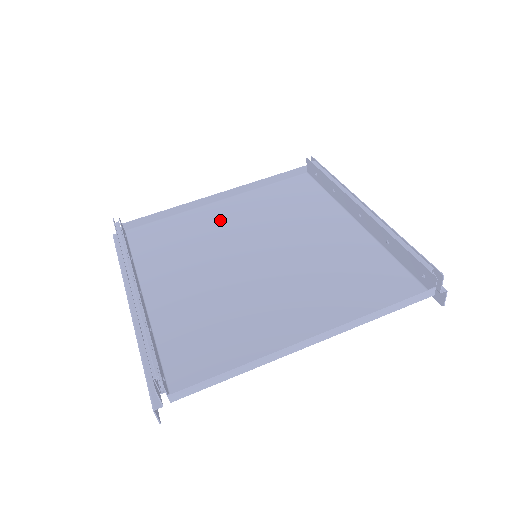
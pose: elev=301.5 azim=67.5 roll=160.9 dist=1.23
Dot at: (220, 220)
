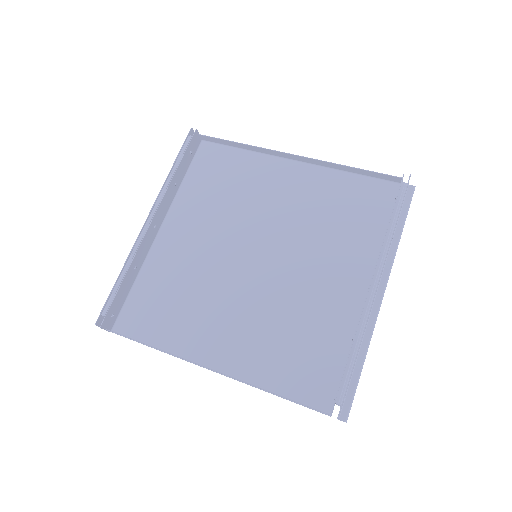
Dot at: (273, 187)
